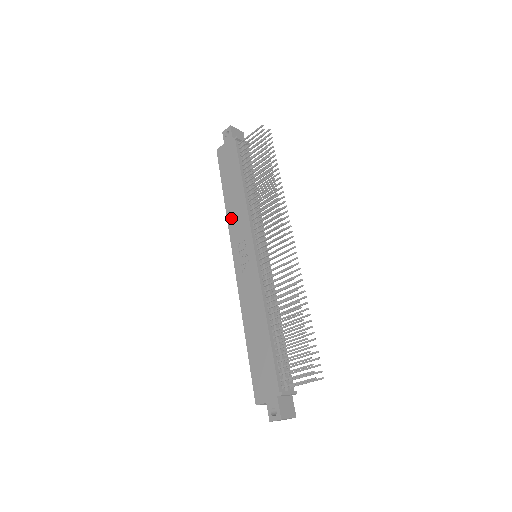
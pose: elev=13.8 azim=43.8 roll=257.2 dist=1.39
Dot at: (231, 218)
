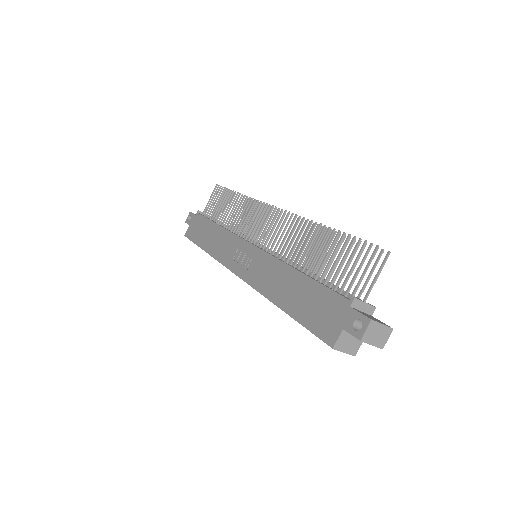
Dot at: (217, 253)
